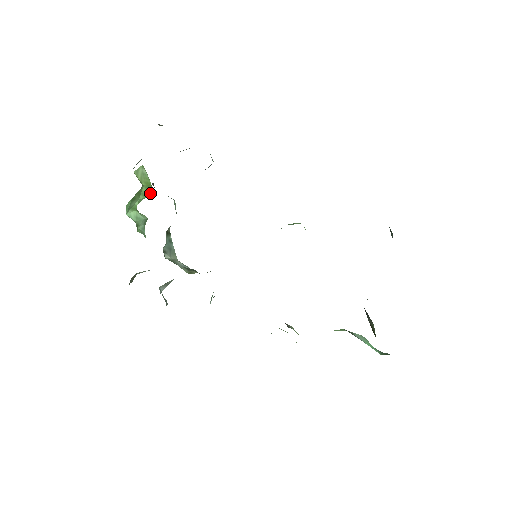
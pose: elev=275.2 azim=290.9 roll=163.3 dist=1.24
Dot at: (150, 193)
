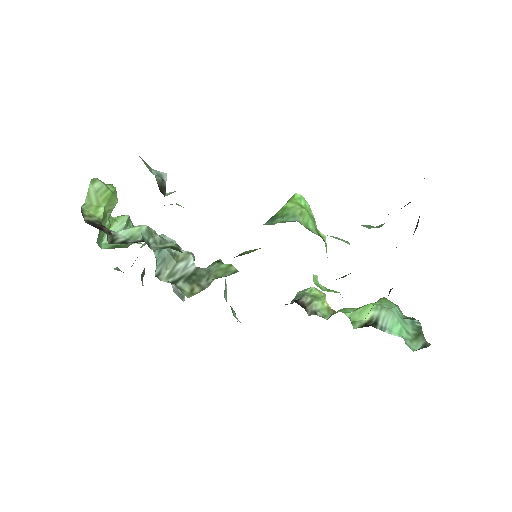
Dot at: (116, 199)
